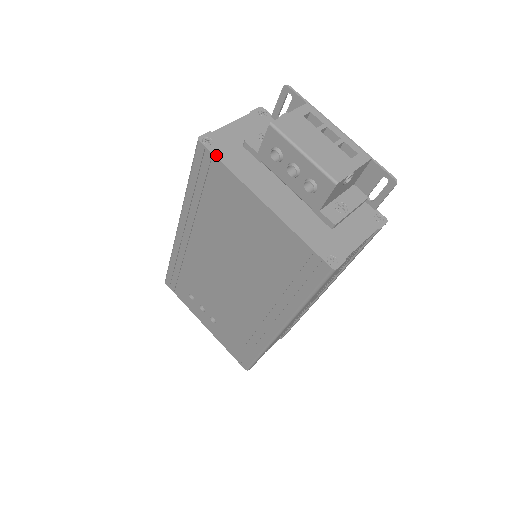
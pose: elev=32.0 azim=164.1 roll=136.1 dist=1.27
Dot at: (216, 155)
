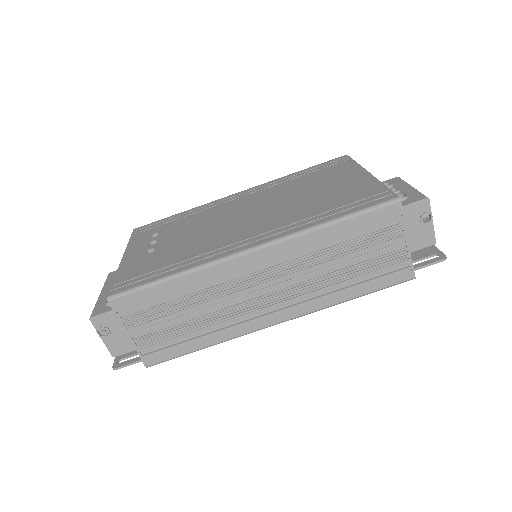
Dot at: (352, 160)
